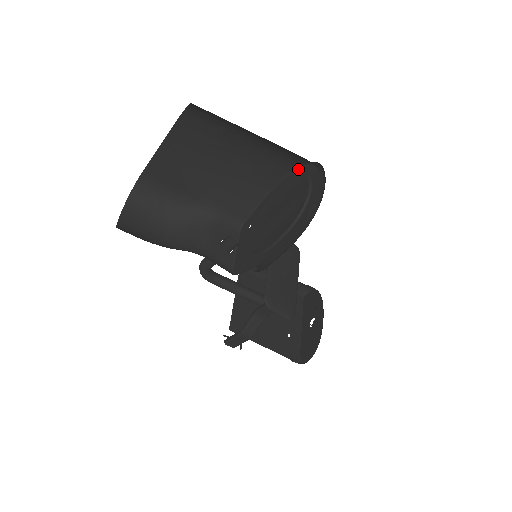
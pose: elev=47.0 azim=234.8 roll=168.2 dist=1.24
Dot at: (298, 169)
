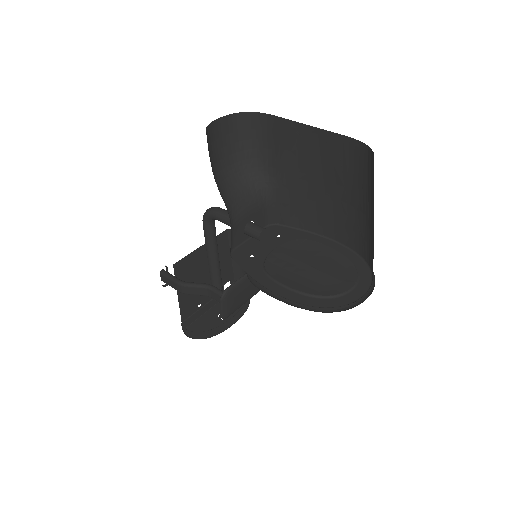
Dot at: (357, 255)
